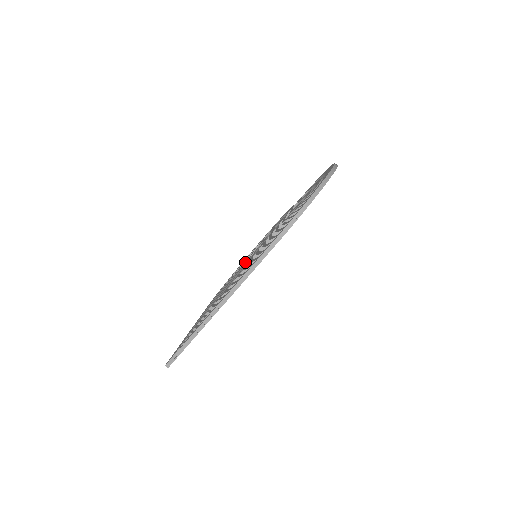
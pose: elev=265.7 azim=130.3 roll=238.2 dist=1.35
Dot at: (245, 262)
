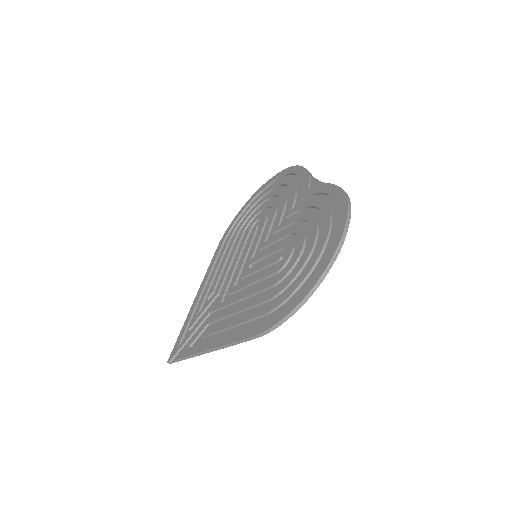
Dot at: (251, 226)
